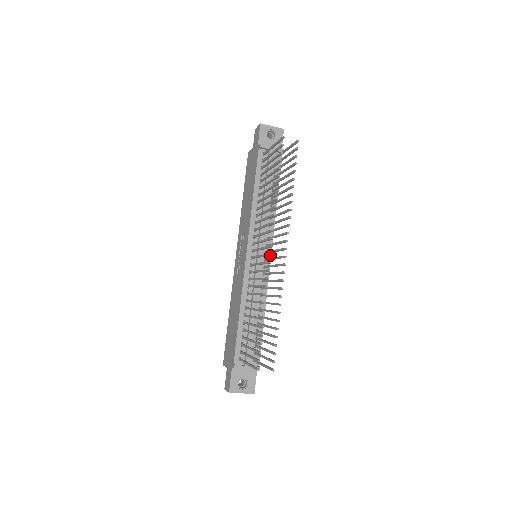
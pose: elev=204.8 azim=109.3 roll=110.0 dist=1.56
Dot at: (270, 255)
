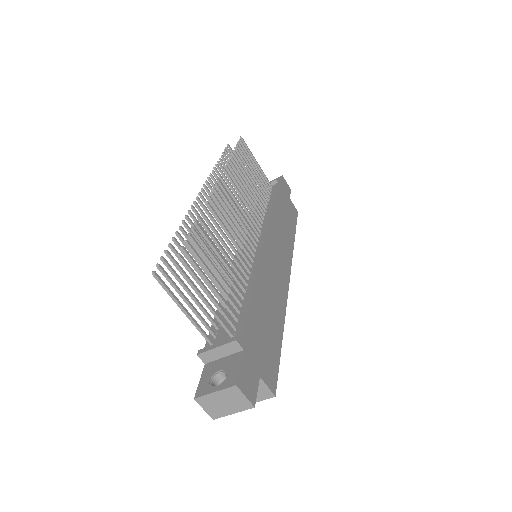
Dot at: (200, 195)
